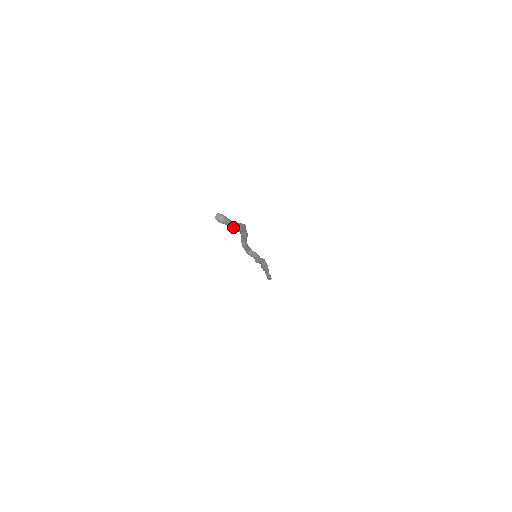
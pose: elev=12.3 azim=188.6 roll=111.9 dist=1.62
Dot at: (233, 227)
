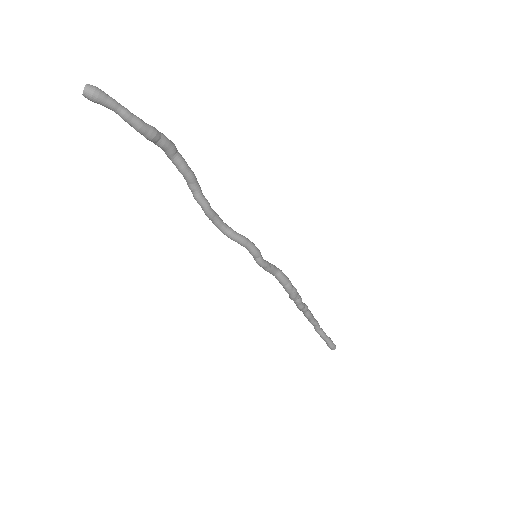
Dot at: (129, 116)
